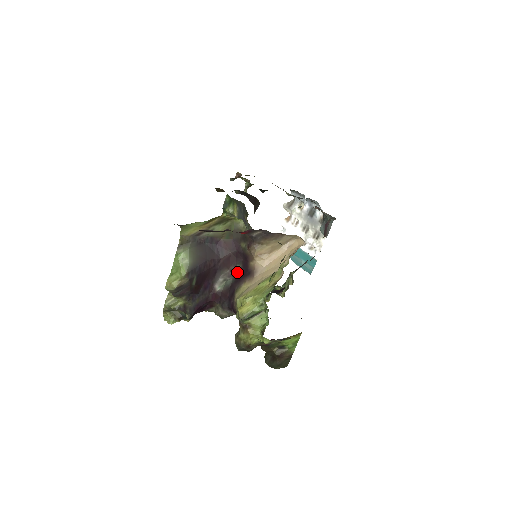
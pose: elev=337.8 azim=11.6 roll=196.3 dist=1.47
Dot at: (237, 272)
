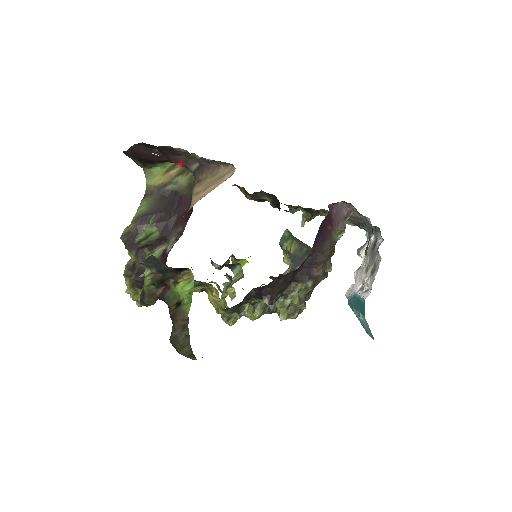
Dot at: occluded
